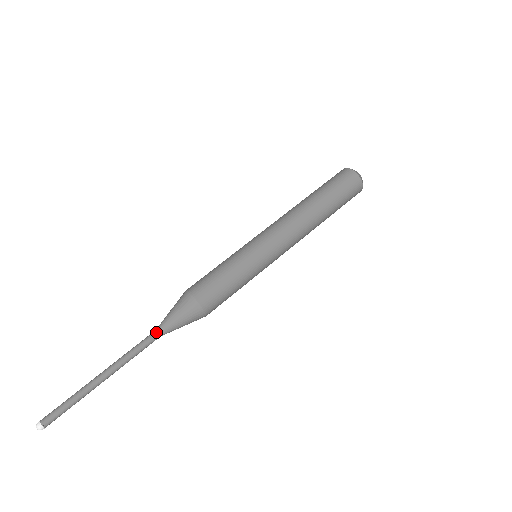
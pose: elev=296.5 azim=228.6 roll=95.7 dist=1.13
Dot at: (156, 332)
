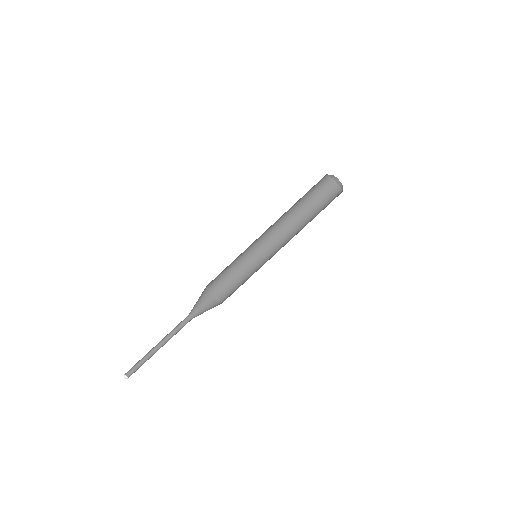
Dot at: (188, 315)
